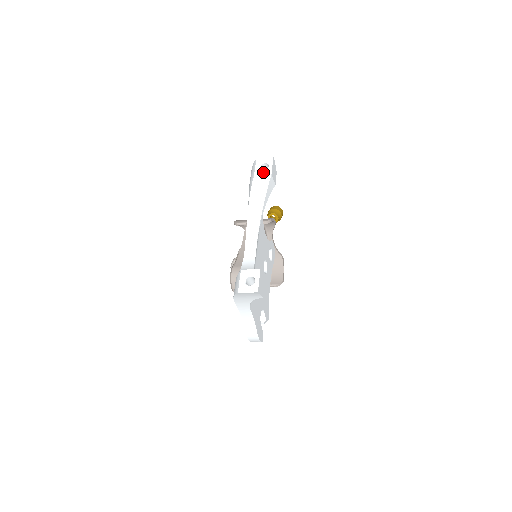
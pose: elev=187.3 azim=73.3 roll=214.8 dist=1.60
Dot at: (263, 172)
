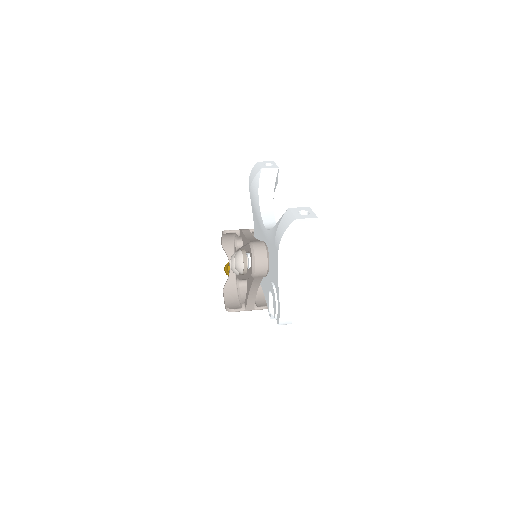
Dot at: (270, 166)
